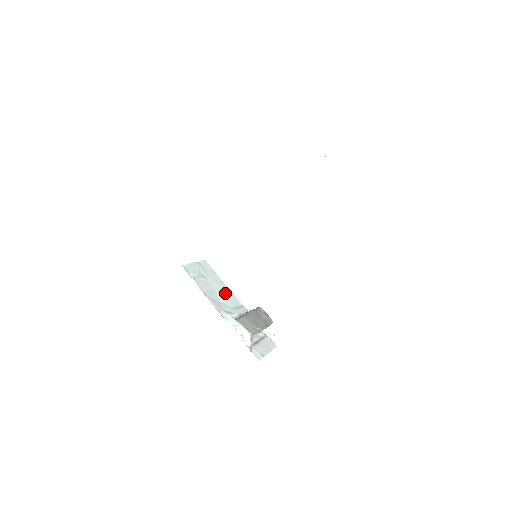
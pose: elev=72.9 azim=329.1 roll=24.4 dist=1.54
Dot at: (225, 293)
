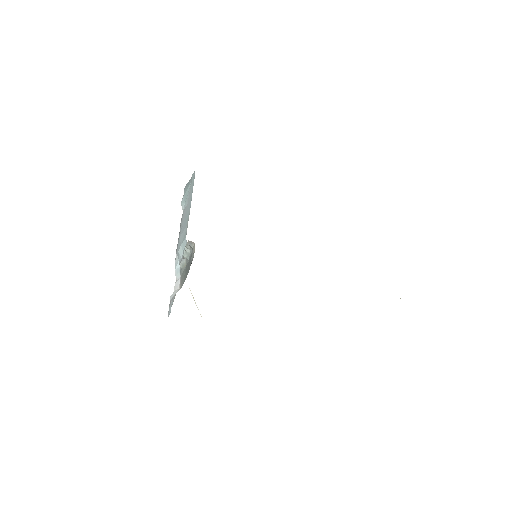
Dot at: (186, 223)
